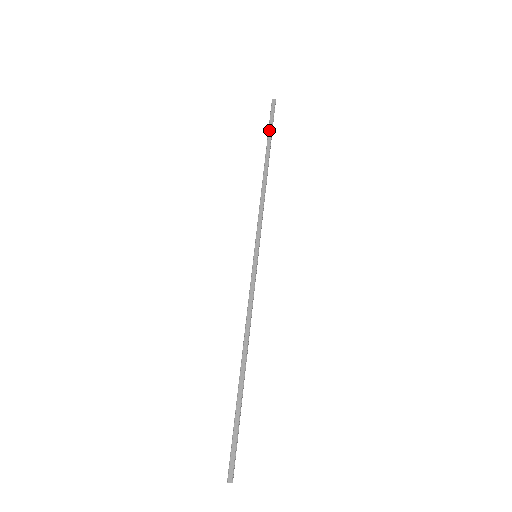
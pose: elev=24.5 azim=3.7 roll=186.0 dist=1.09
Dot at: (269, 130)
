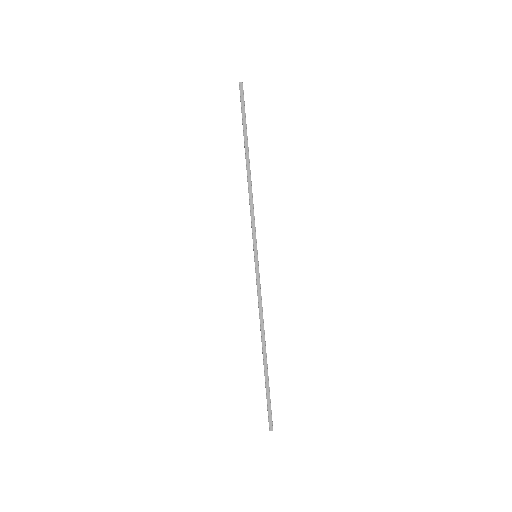
Dot at: (243, 122)
